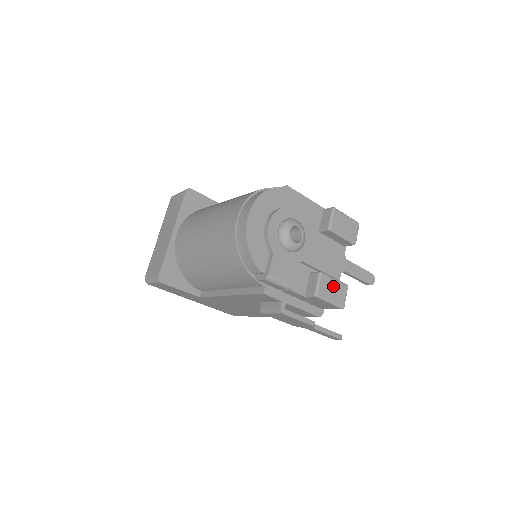
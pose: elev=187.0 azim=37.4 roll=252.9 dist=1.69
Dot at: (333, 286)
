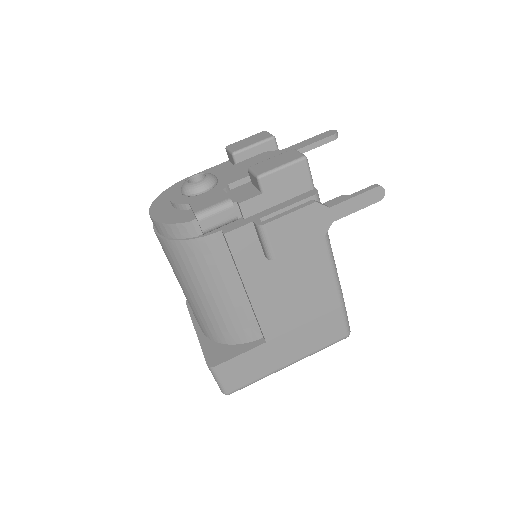
Dot at: (273, 161)
